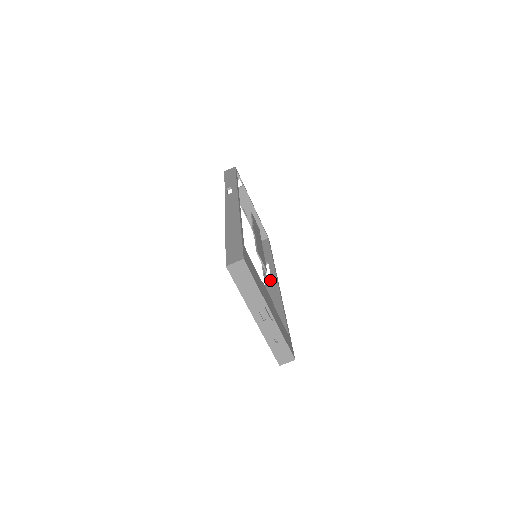
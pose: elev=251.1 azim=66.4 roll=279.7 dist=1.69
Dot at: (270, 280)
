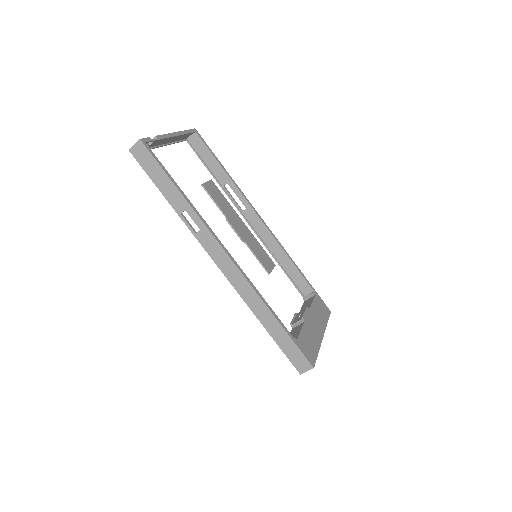
Dot at: (250, 217)
